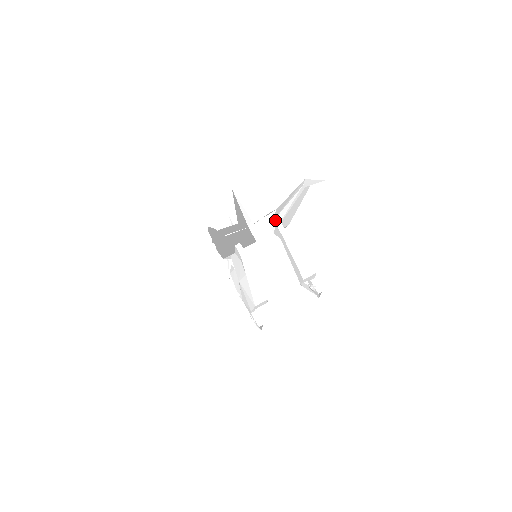
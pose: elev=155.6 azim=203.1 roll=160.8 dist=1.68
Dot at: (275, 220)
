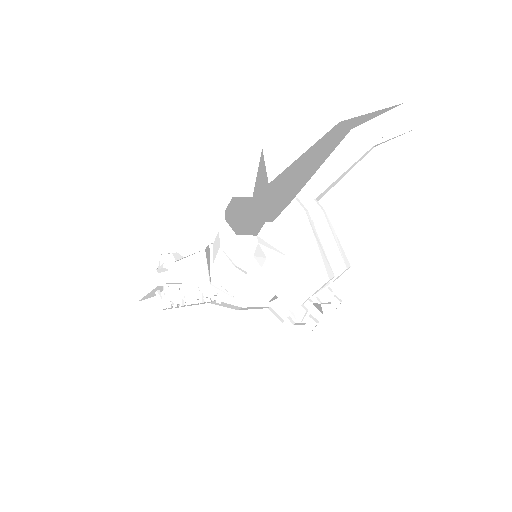
Dot at: (302, 200)
